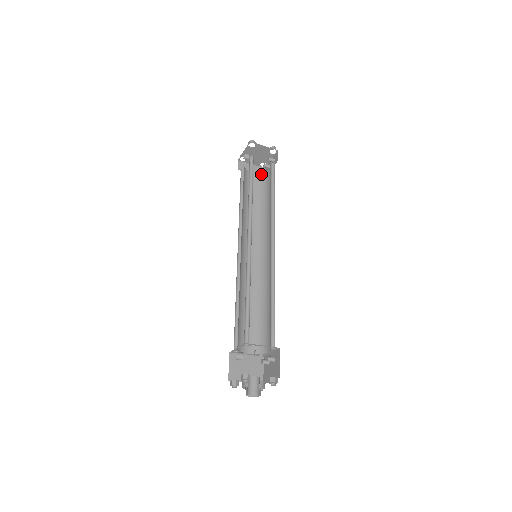
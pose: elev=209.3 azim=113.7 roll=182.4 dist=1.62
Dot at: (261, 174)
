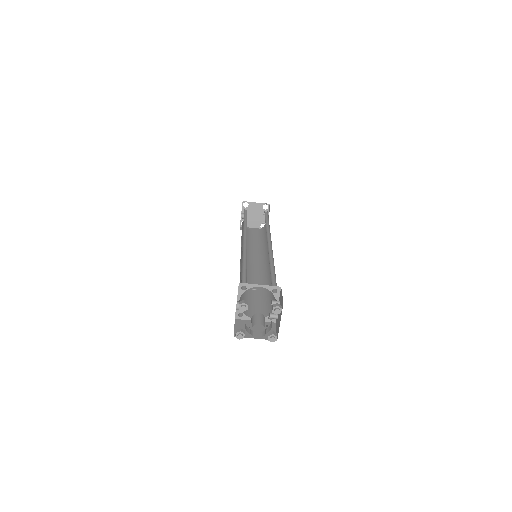
Dot at: (261, 229)
